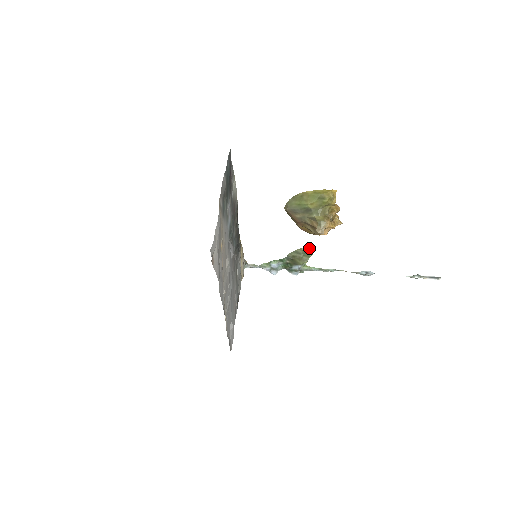
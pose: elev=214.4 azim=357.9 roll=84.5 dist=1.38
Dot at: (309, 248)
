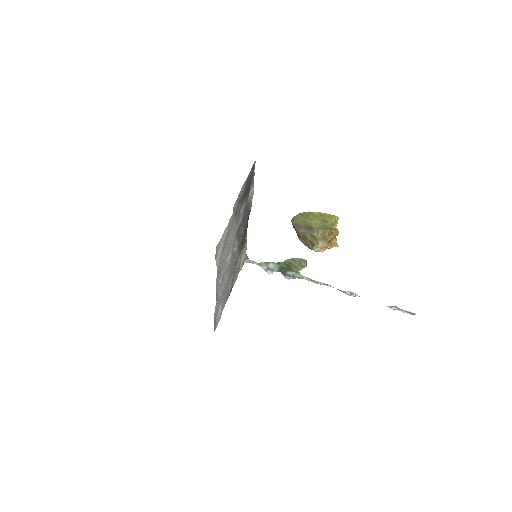
Dot at: occluded
